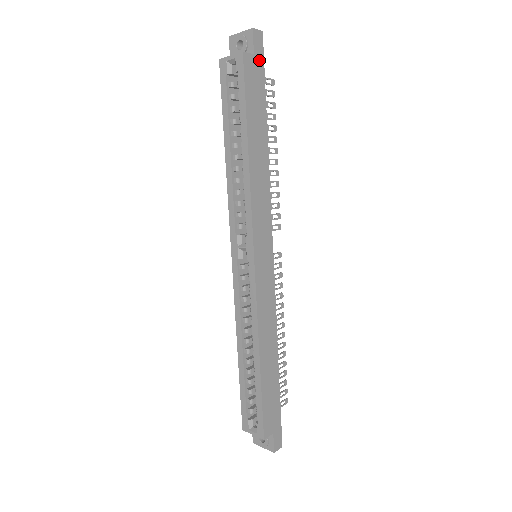
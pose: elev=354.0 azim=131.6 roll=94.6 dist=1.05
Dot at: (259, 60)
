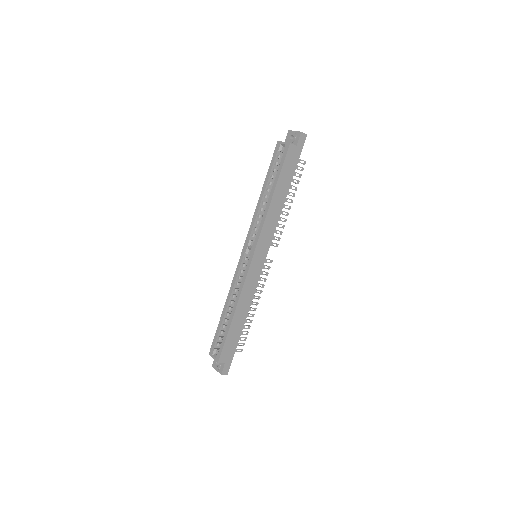
Dot at: (299, 149)
